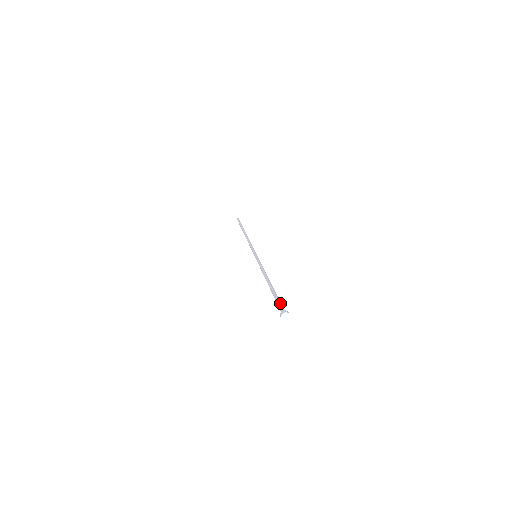
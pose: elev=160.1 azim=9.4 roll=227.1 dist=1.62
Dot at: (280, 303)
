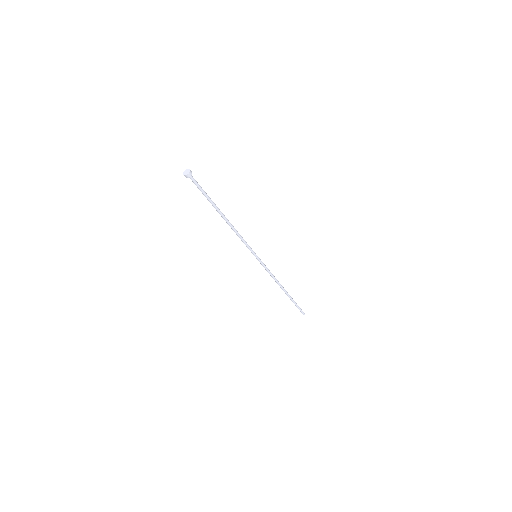
Dot at: occluded
